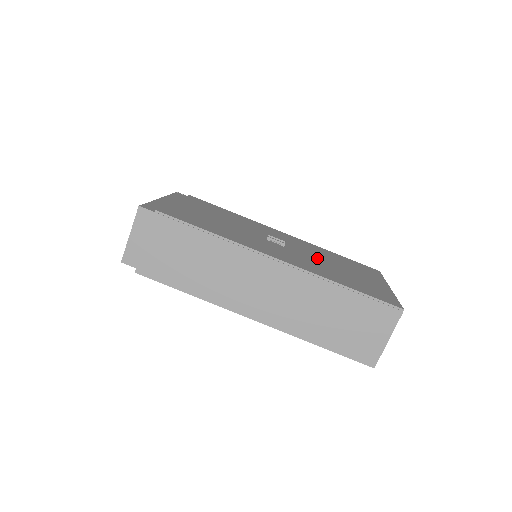
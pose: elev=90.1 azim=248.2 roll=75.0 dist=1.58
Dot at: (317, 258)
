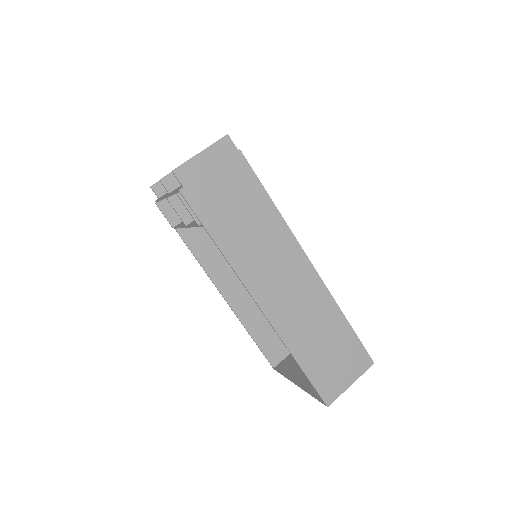
Dot at: occluded
